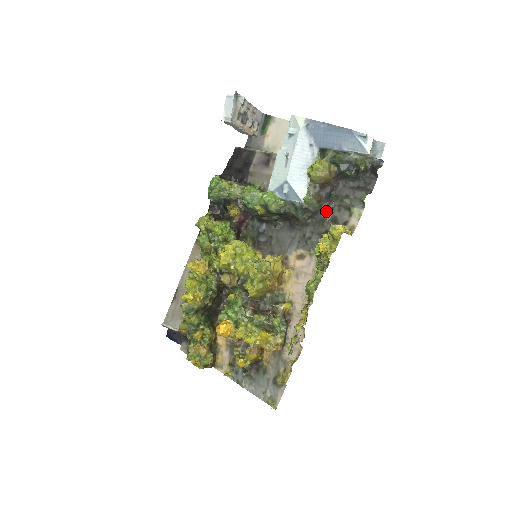
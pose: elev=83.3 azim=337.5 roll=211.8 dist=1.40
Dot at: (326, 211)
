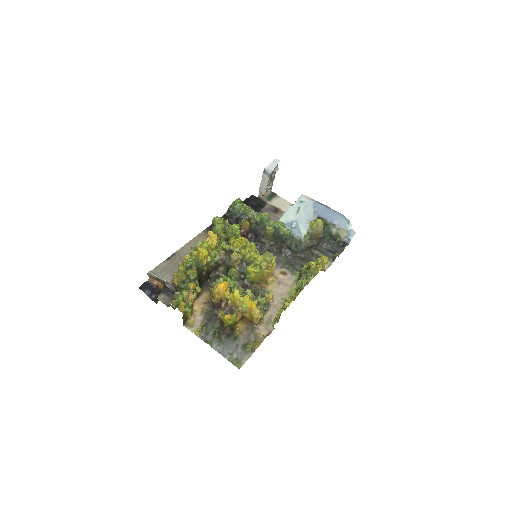
Dot at: (307, 255)
